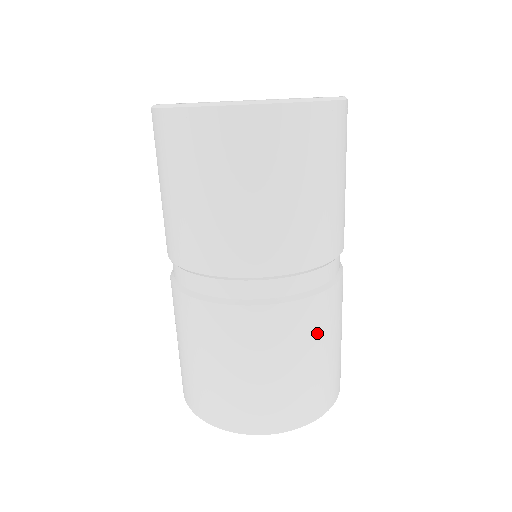
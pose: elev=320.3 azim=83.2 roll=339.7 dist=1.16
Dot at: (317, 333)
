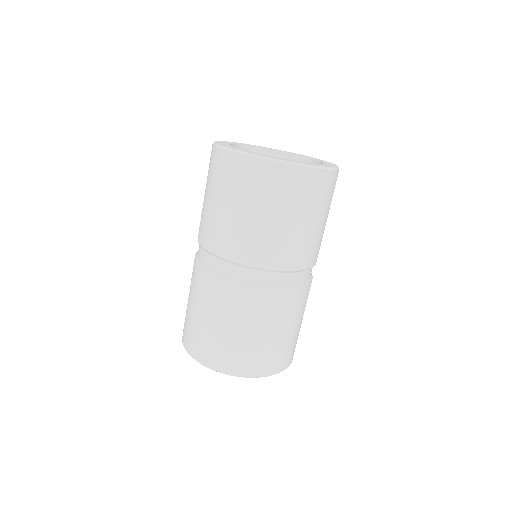
Dot at: (279, 315)
